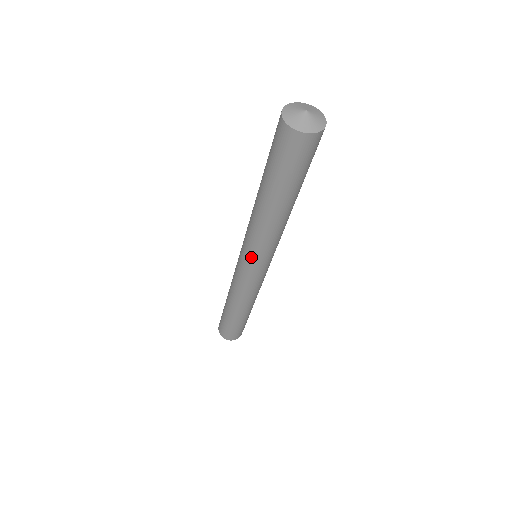
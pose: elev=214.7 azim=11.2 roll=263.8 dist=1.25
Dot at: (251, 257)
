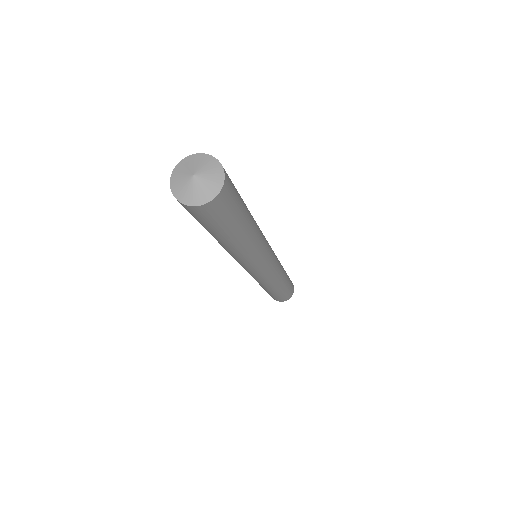
Dot at: occluded
